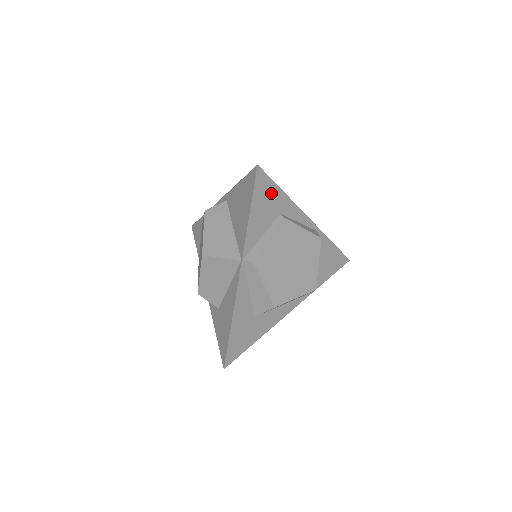
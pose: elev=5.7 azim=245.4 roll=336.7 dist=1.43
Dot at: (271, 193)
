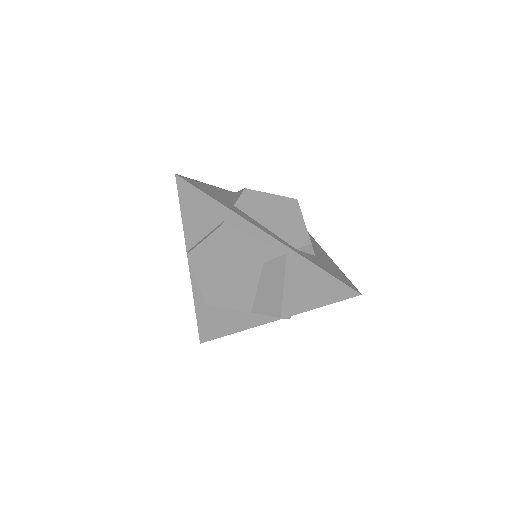
Dot at: occluded
